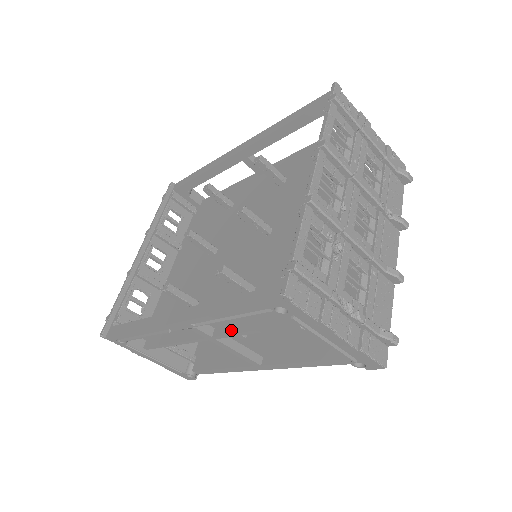
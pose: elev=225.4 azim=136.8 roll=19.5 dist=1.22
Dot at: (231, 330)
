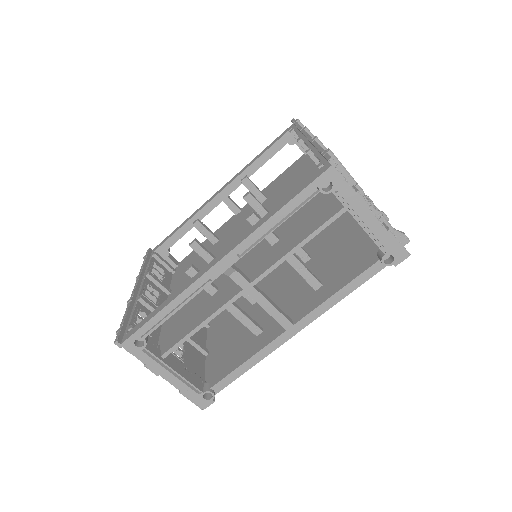
Dot at: (270, 265)
